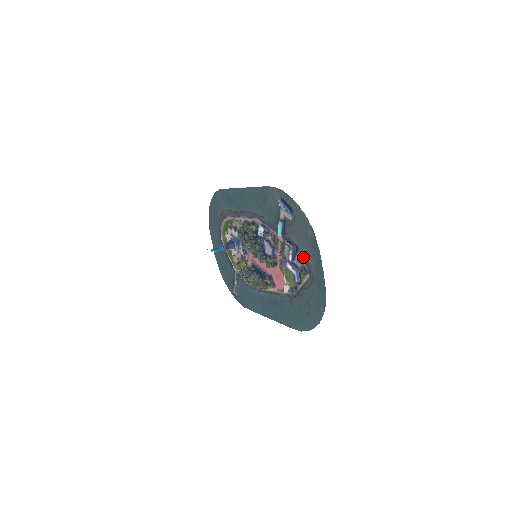
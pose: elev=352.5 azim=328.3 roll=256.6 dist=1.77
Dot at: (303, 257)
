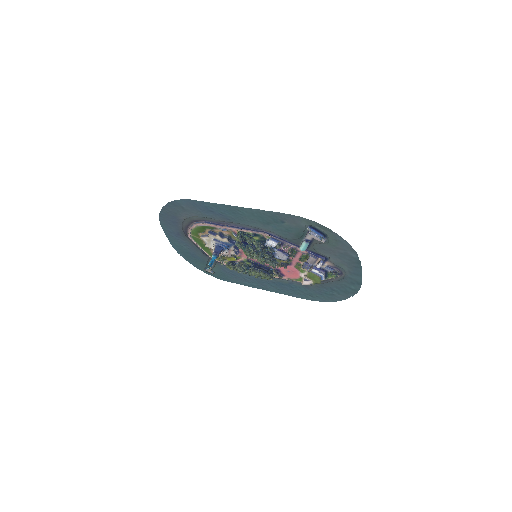
Dot at: (334, 265)
